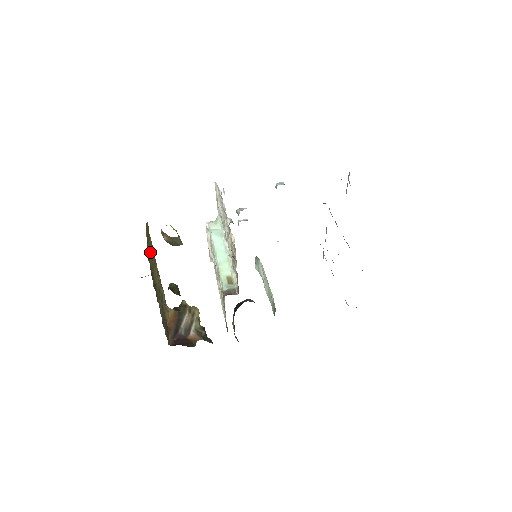
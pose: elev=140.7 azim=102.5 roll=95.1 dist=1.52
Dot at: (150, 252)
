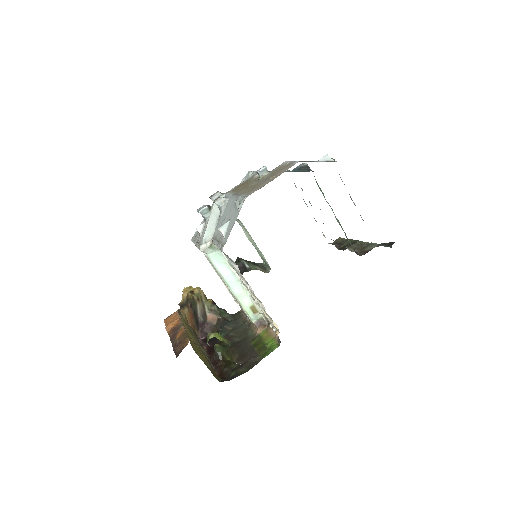
Dot at: (197, 351)
